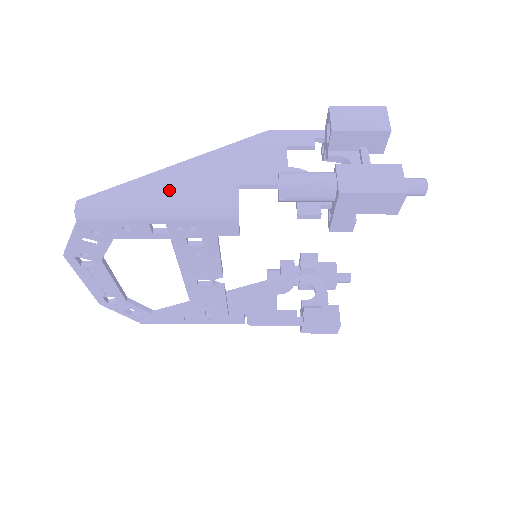
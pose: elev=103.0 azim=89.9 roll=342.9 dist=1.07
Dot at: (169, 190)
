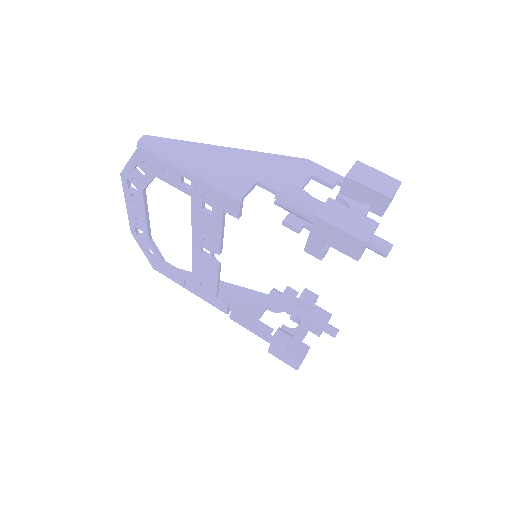
Dot at: (208, 159)
